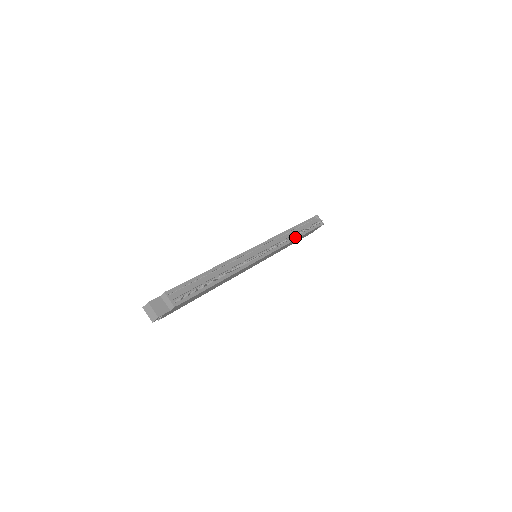
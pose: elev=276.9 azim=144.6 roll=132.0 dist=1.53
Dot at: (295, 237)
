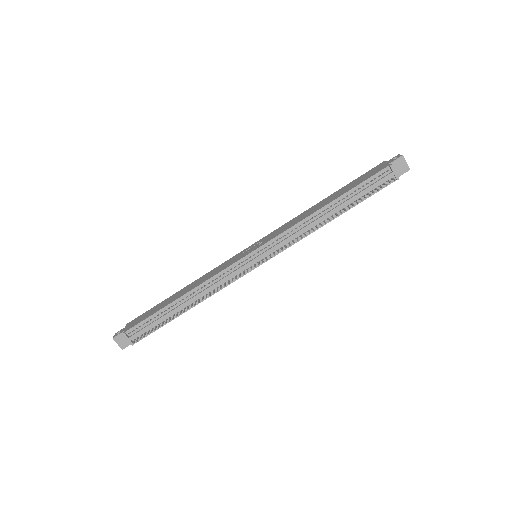
Dot at: (326, 221)
